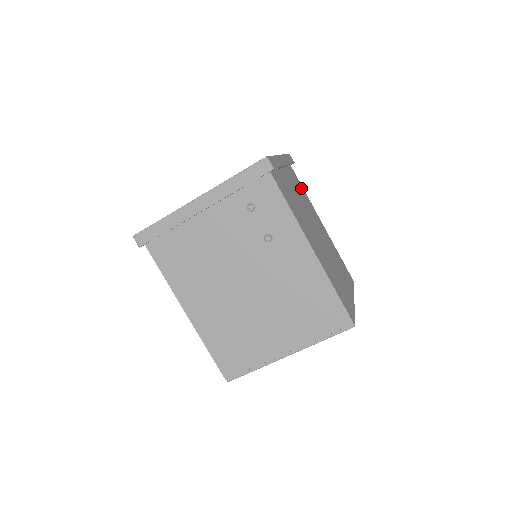
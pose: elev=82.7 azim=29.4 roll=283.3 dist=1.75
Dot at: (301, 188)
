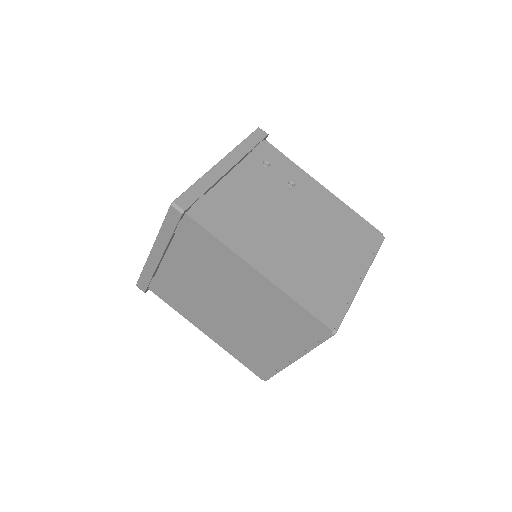
Dot at: occluded
